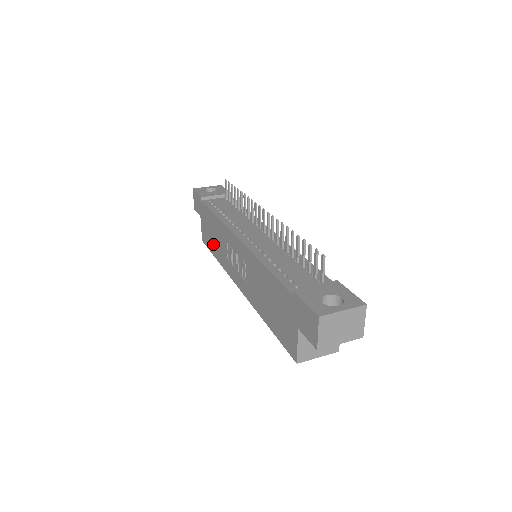
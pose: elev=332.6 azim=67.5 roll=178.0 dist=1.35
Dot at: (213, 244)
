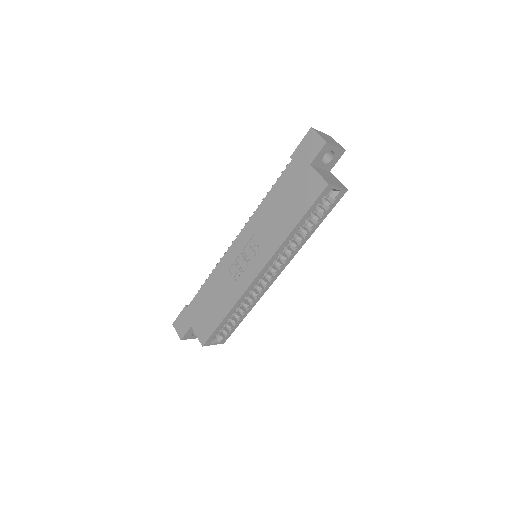
Dot at: (216, 311)
